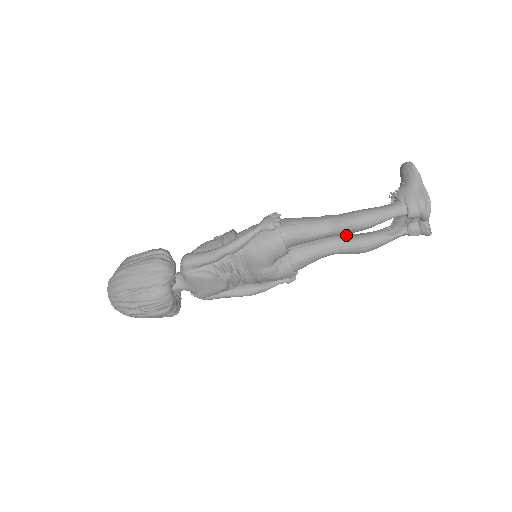
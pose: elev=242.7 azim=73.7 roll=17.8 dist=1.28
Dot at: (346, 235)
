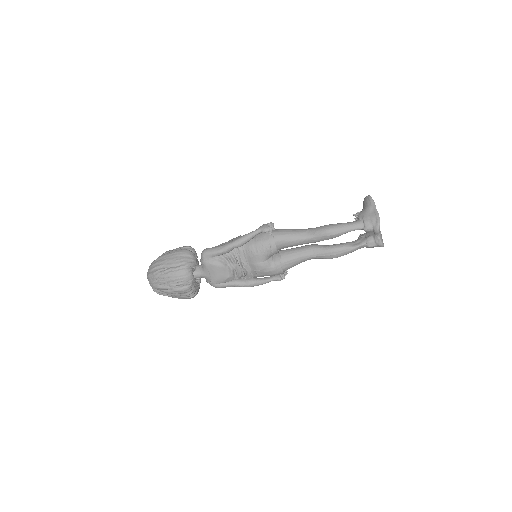
Dot at: (322, 245)
